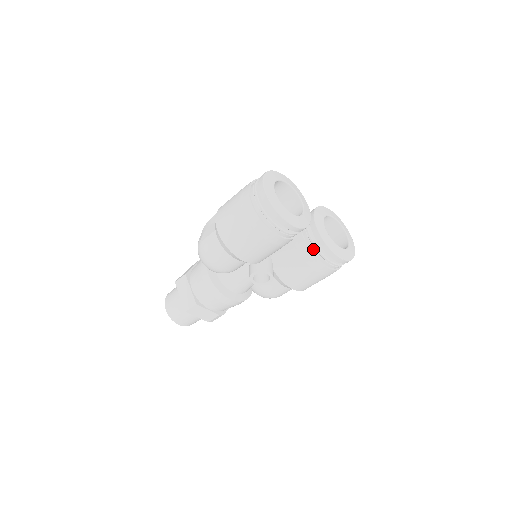
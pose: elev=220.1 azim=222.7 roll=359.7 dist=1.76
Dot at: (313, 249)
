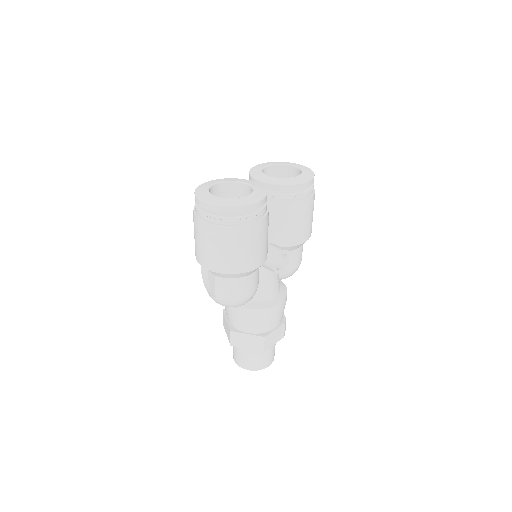
Dot at: (286, 199)
